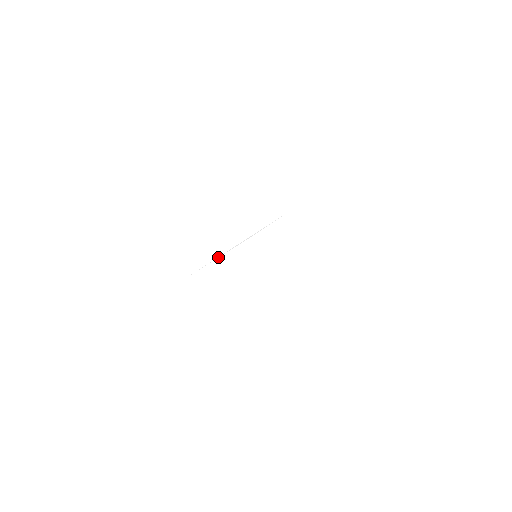
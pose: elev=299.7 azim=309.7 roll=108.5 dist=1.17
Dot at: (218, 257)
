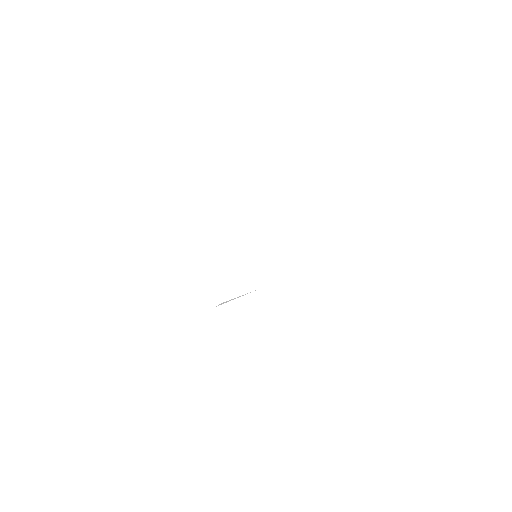
Dot at: occluded
